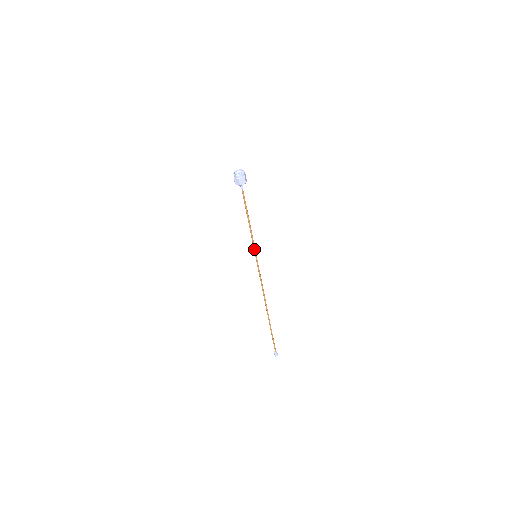
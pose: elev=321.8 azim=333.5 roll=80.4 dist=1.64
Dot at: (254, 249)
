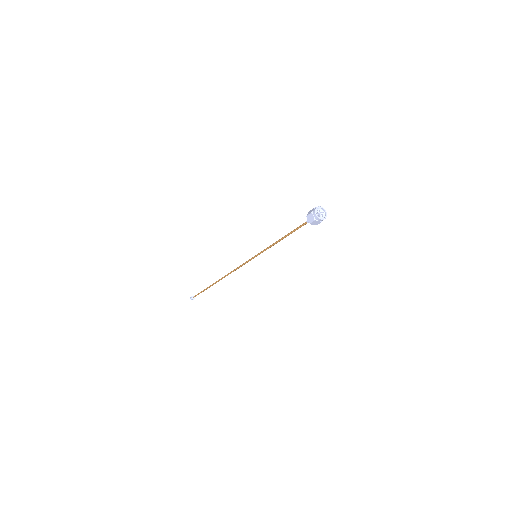
Dot at: occluded
